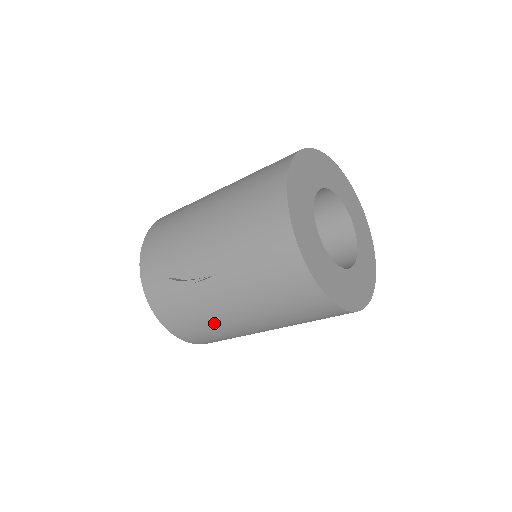
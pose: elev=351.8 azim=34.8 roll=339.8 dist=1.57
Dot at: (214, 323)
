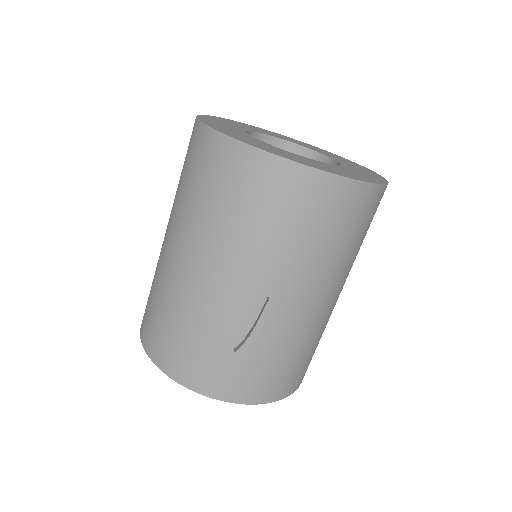
Dot at: (307, 338)
